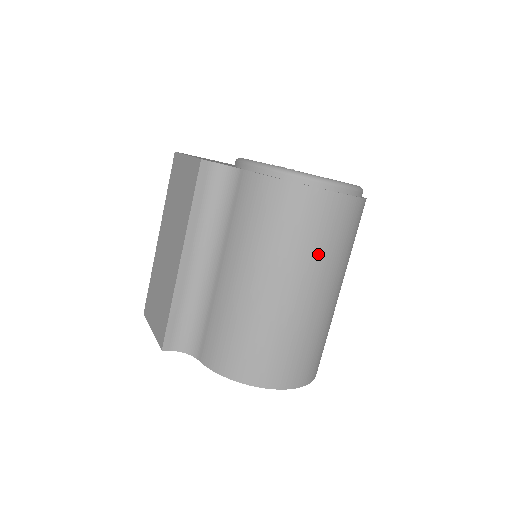
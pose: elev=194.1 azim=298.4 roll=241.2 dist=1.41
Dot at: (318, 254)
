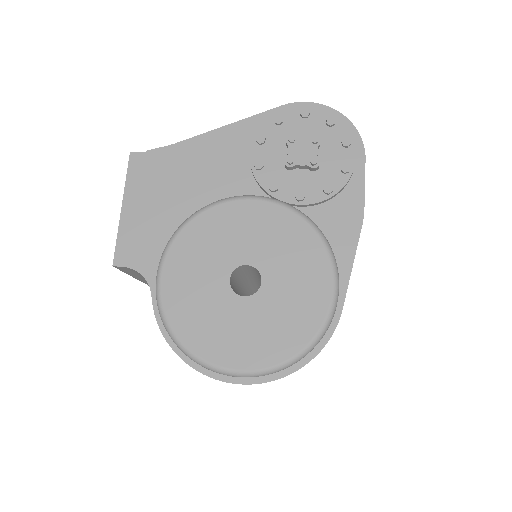
Dot at: occluded
